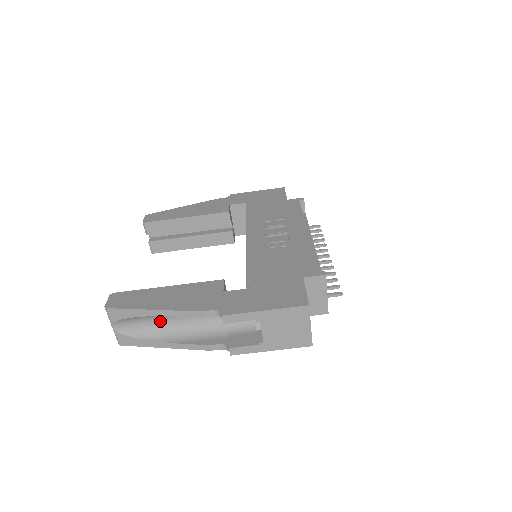
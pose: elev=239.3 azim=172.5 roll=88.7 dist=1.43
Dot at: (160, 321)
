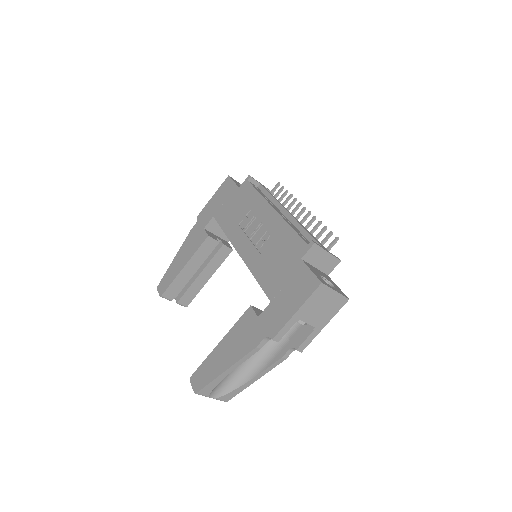
Dot at: (237, 369)
